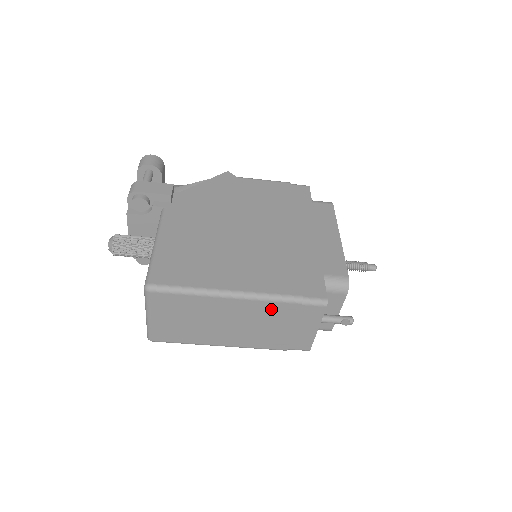
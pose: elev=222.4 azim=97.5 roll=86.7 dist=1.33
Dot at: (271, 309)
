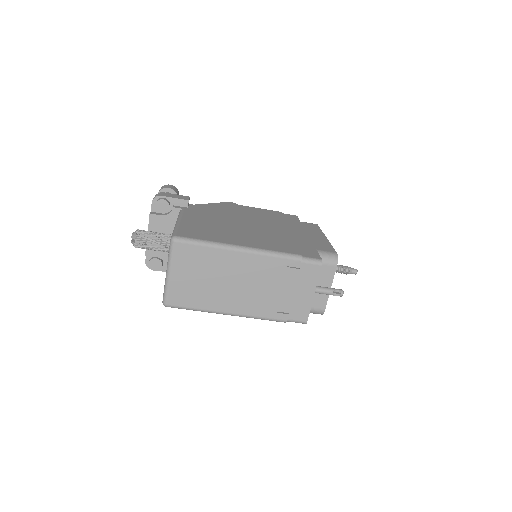
Dot at: (275, 266)
